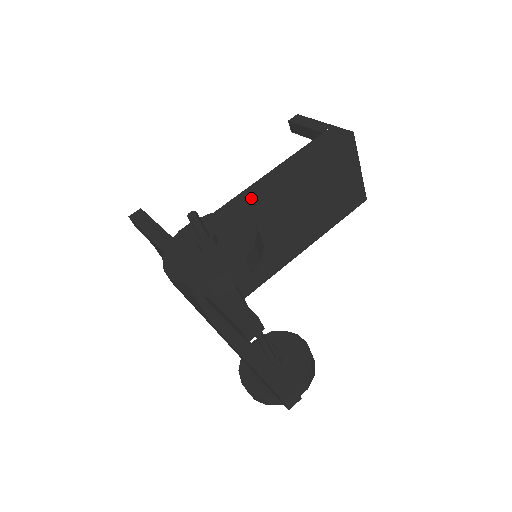
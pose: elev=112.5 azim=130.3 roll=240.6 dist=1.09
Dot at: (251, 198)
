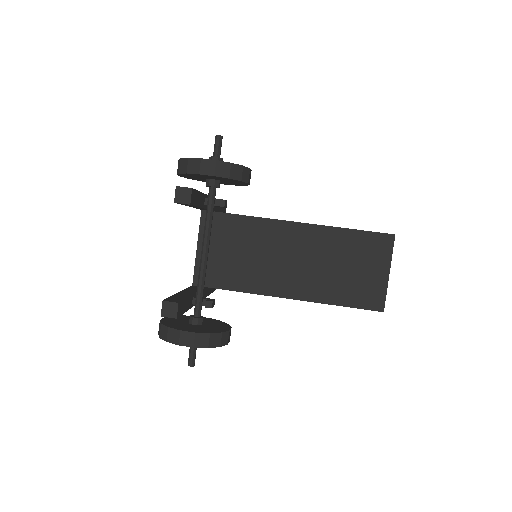
Dot at: occluded
